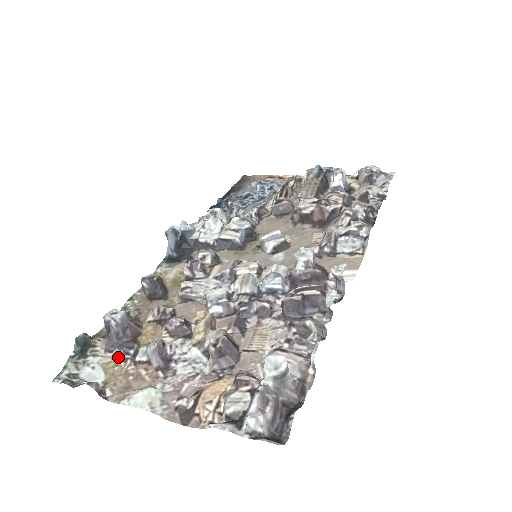
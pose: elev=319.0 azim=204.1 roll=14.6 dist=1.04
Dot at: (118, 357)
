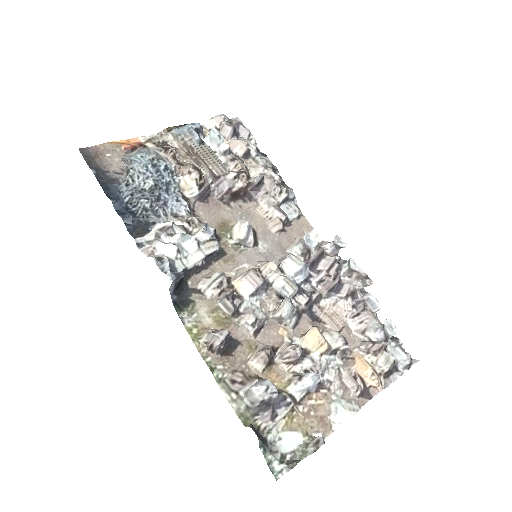
Dot at: (288, 413)
